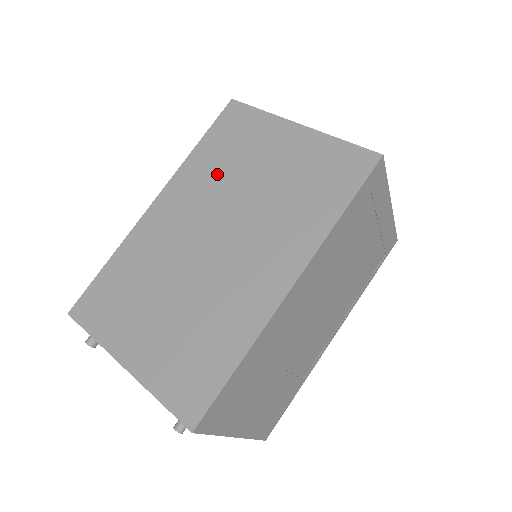
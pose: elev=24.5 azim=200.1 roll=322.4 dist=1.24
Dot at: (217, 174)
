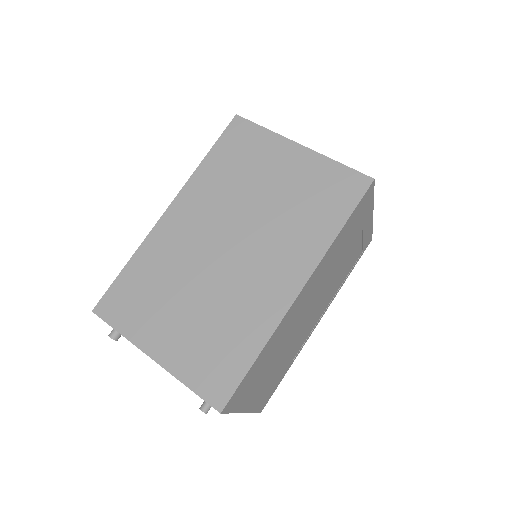
Dot at: (227, 186)
